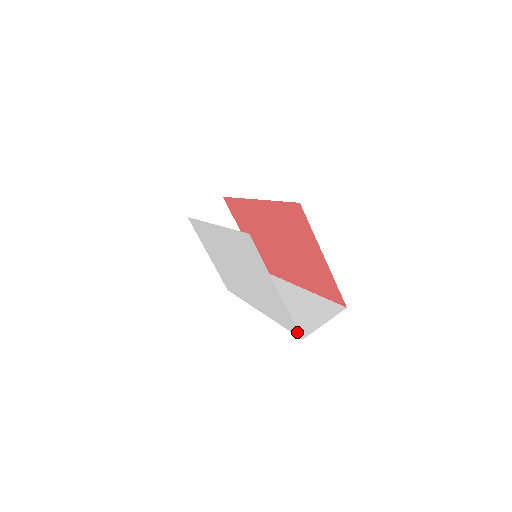
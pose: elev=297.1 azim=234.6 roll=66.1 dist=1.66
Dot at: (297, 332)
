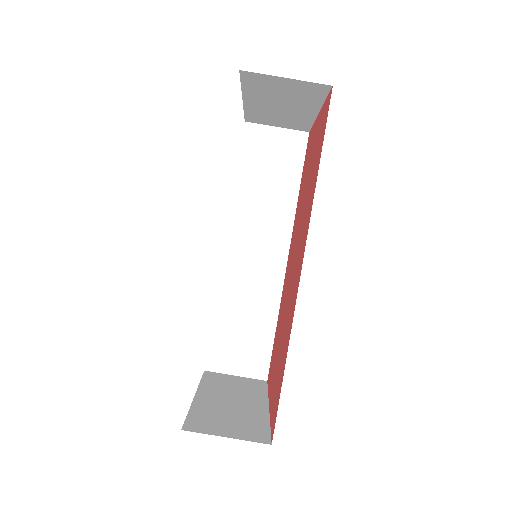
Dot at: occluded
